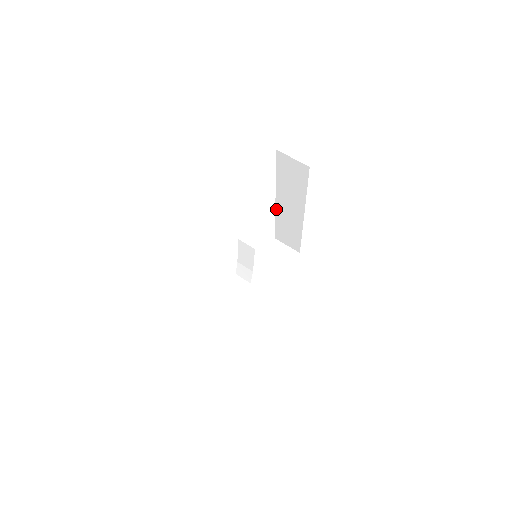
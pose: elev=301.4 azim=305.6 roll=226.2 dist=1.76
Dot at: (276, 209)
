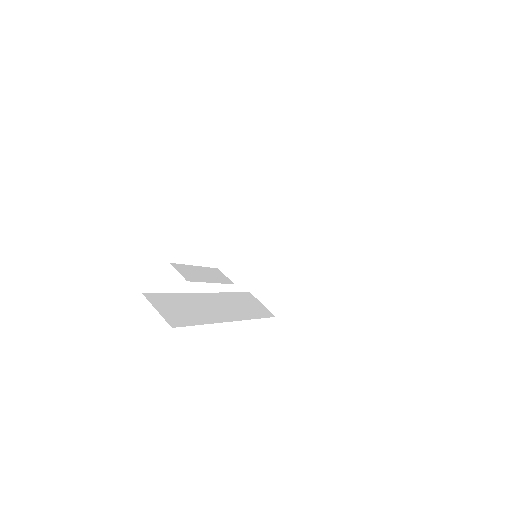
Dot at: (282, 242)
